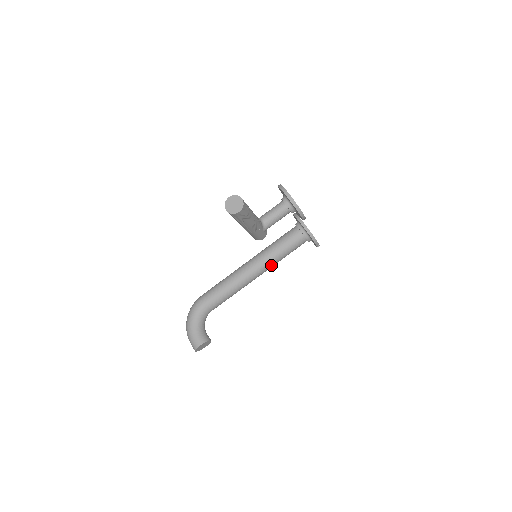
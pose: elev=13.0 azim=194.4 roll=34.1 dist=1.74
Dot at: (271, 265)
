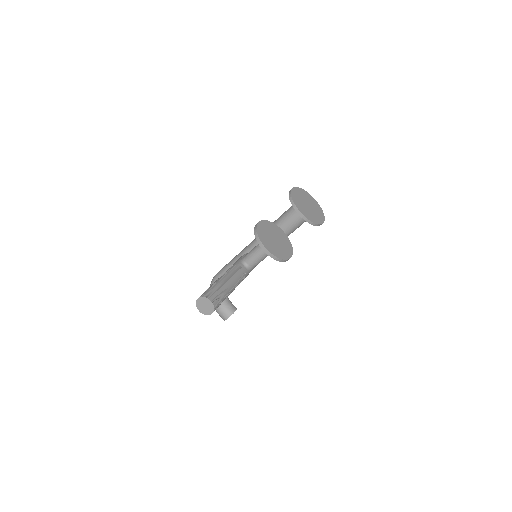
Dot at: occluded
